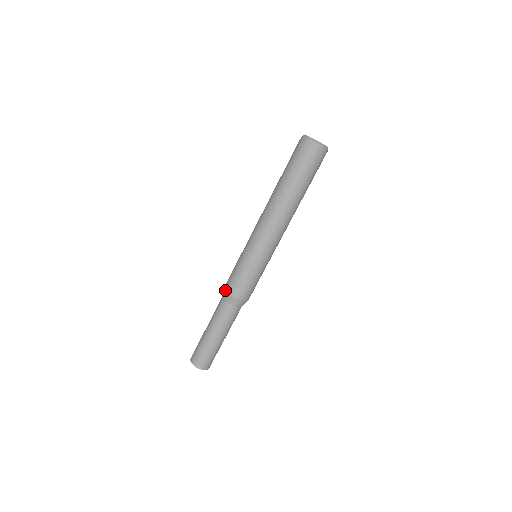
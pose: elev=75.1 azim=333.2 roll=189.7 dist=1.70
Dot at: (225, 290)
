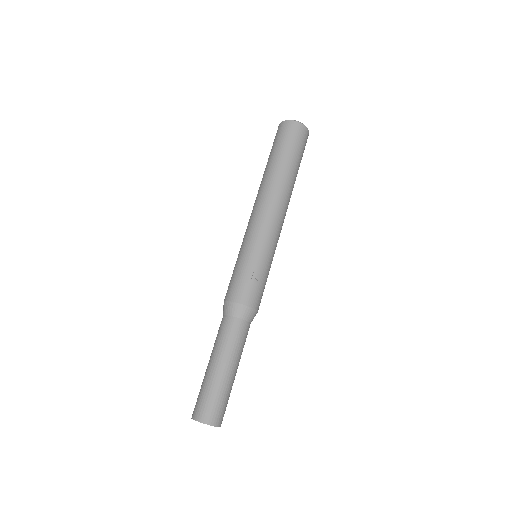
Dot at: (232, 302)
